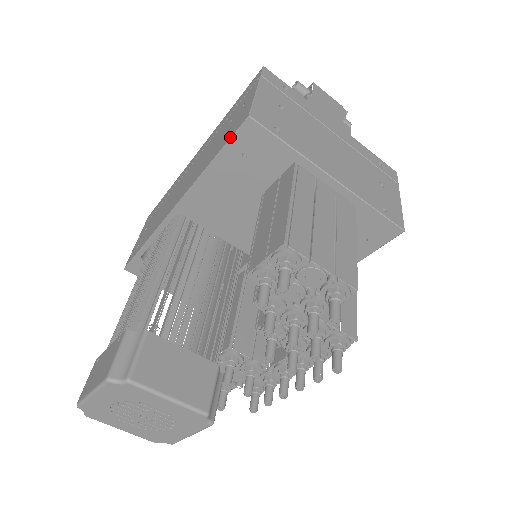
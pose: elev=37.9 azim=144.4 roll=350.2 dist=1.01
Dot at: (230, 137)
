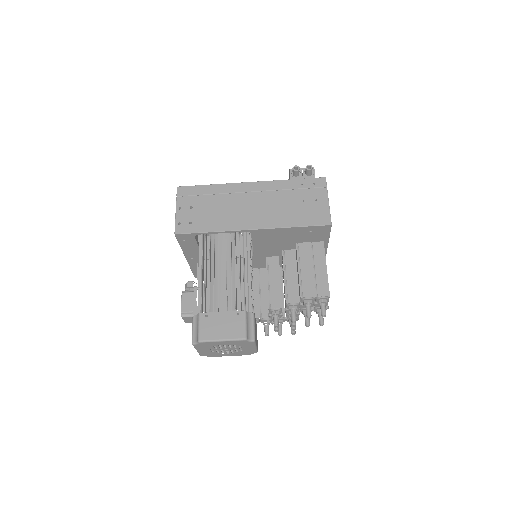
Dot at: (315, 225)
